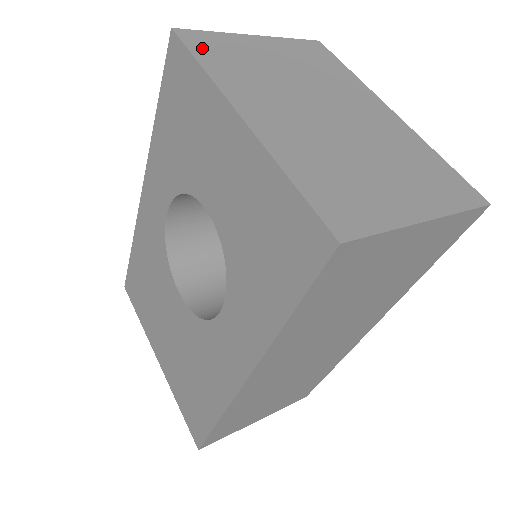
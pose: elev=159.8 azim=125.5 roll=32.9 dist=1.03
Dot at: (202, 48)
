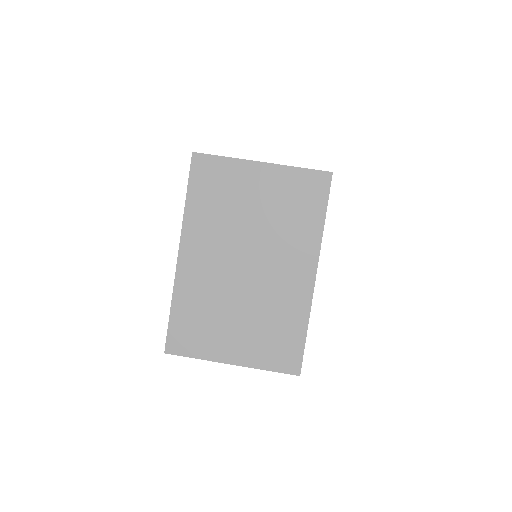
Dot at: (200, 179)
